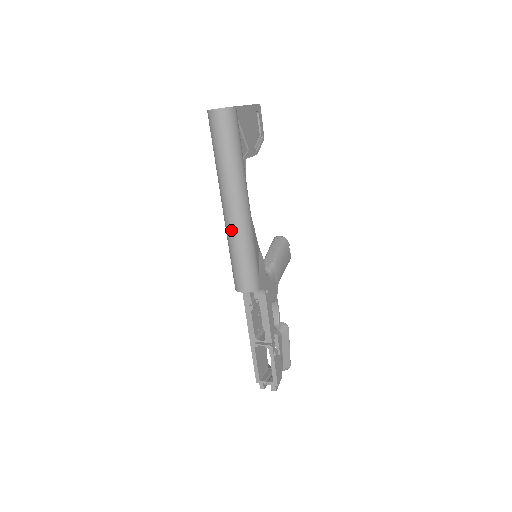
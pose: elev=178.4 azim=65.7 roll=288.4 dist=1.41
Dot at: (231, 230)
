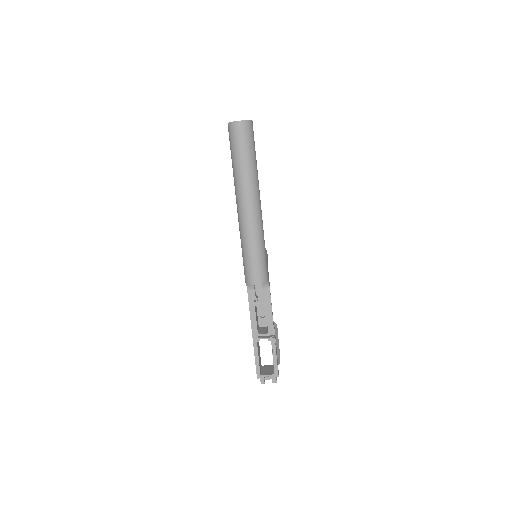
Dot at: (248, 227)
